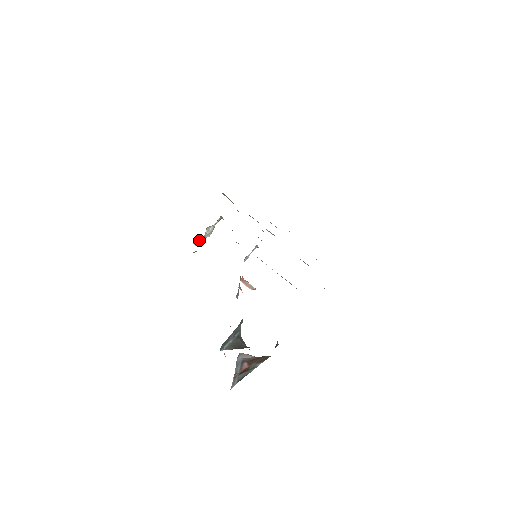
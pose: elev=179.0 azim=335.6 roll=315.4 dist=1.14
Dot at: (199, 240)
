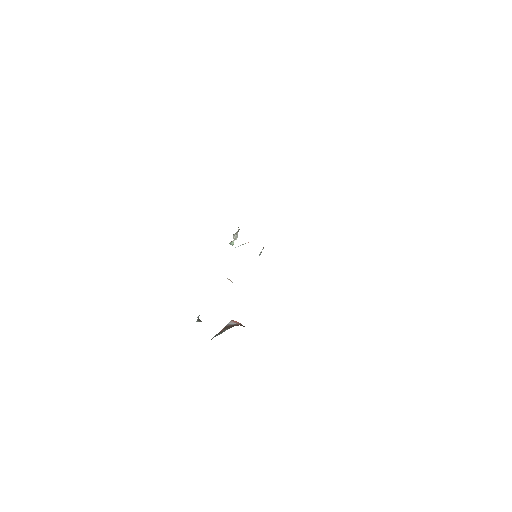
Dot at: (231, 242)
